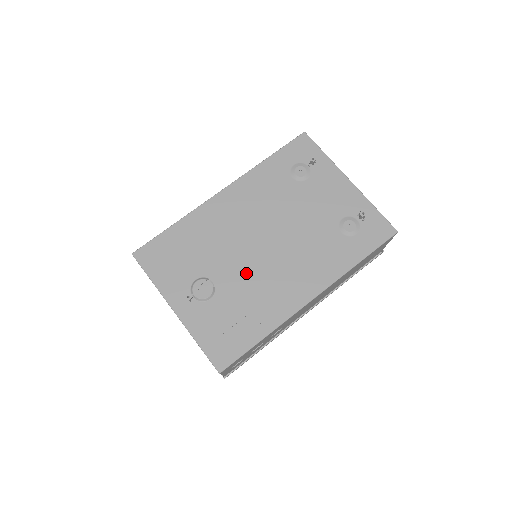
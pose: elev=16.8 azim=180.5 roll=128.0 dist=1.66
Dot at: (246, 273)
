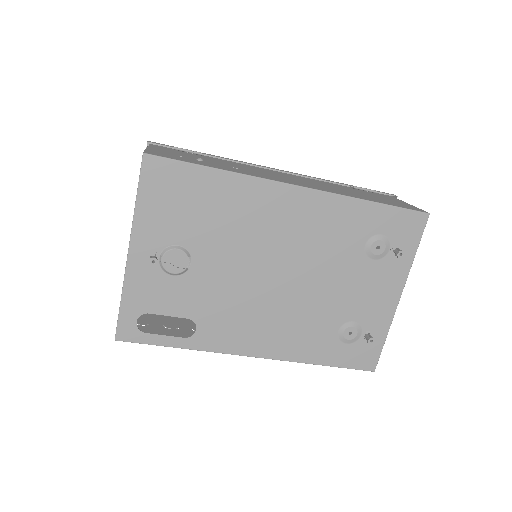
Dot at: (228, 285)
